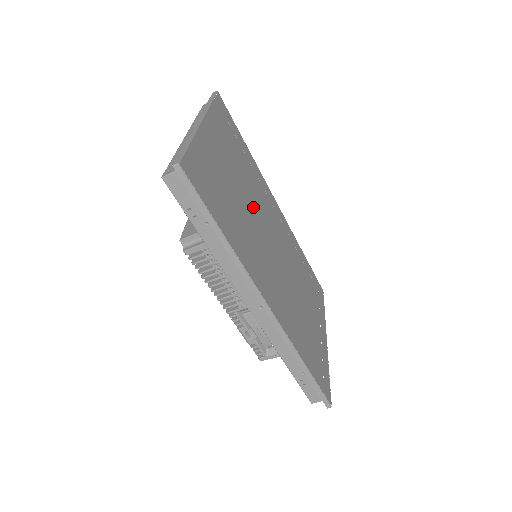
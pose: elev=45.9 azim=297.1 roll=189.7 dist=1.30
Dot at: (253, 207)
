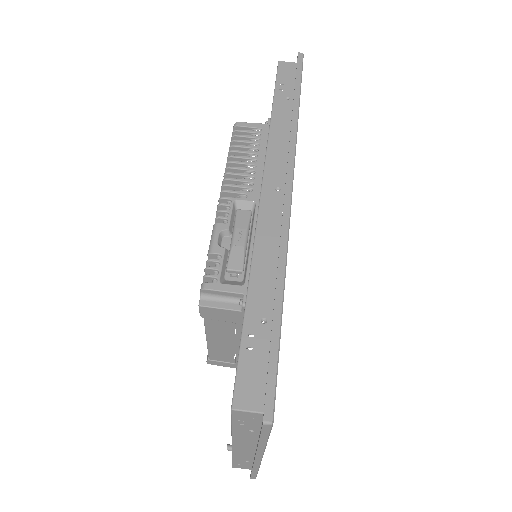
Dot at: occluded
